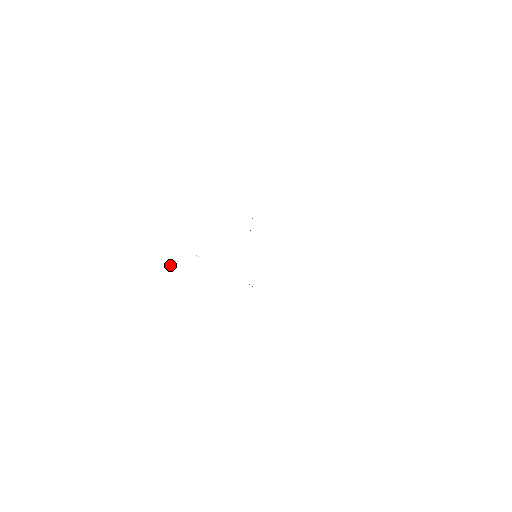
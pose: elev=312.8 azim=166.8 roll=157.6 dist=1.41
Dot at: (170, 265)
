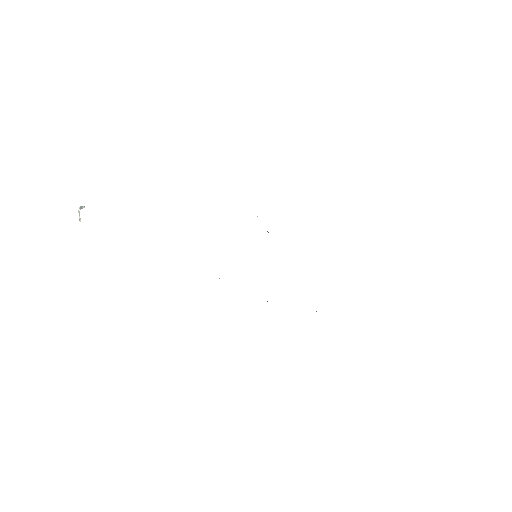
Dot at: (79, 215)
